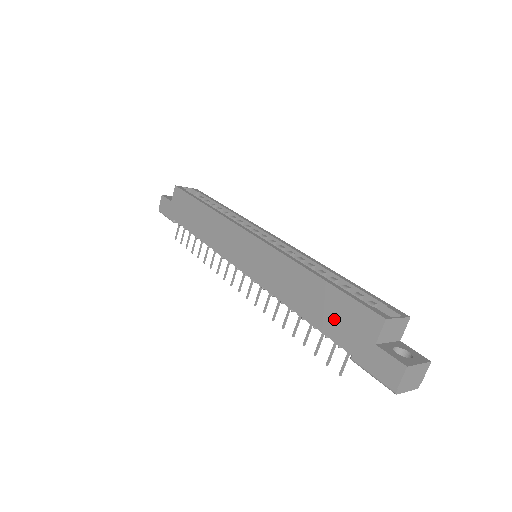
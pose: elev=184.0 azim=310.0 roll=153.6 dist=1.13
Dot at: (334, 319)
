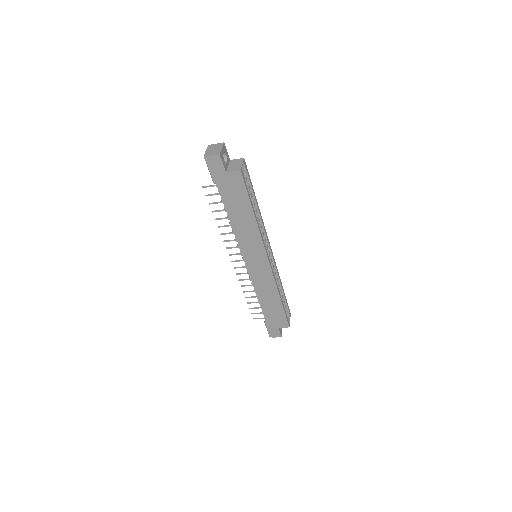
Dot at: (272, 314)
